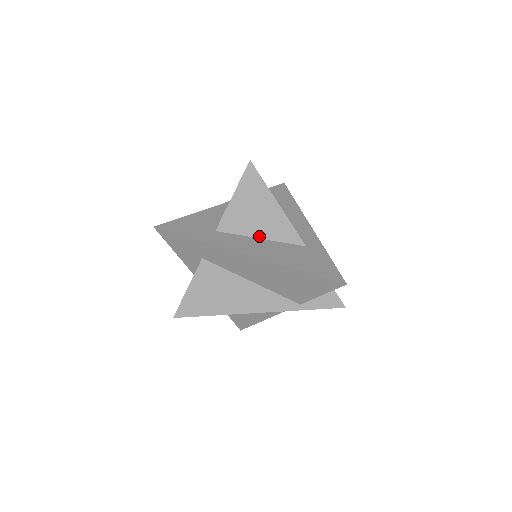
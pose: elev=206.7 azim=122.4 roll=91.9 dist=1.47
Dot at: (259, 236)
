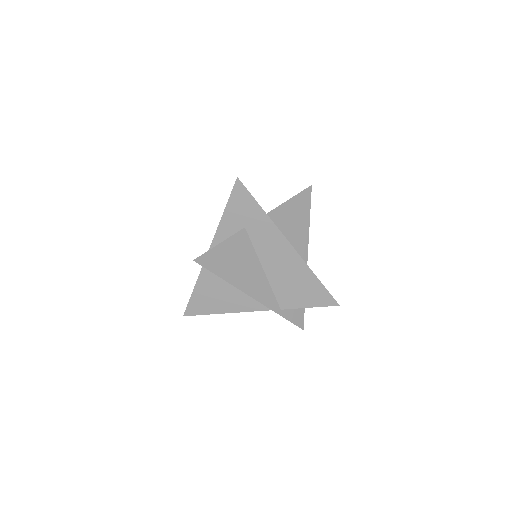
Dot at: (287, 239)
